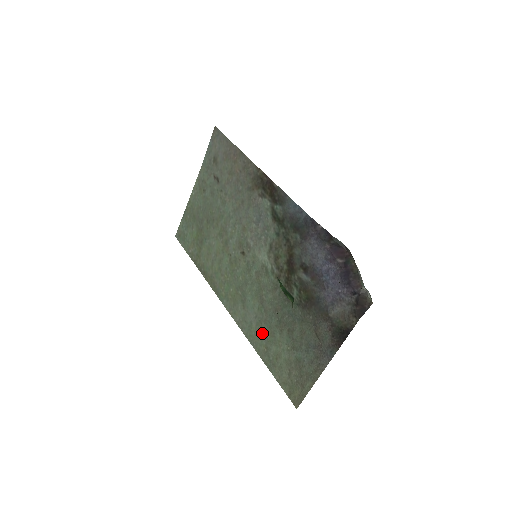
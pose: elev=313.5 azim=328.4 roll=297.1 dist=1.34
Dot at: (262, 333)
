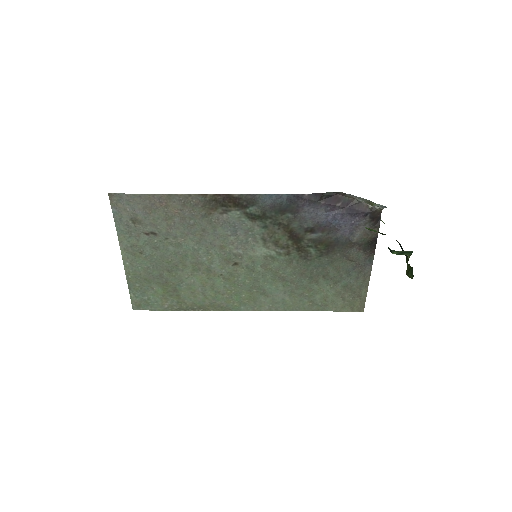
Dot at: (299, 297)
